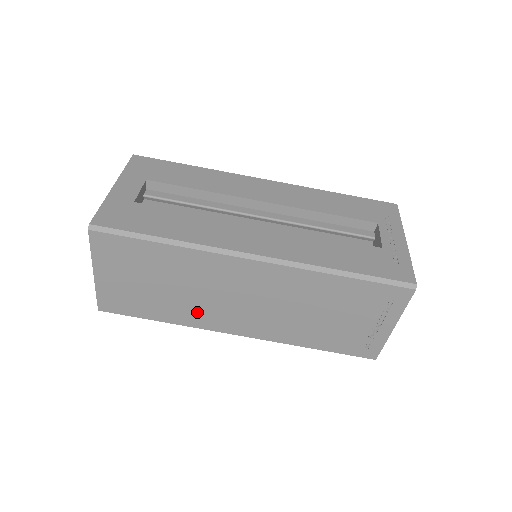
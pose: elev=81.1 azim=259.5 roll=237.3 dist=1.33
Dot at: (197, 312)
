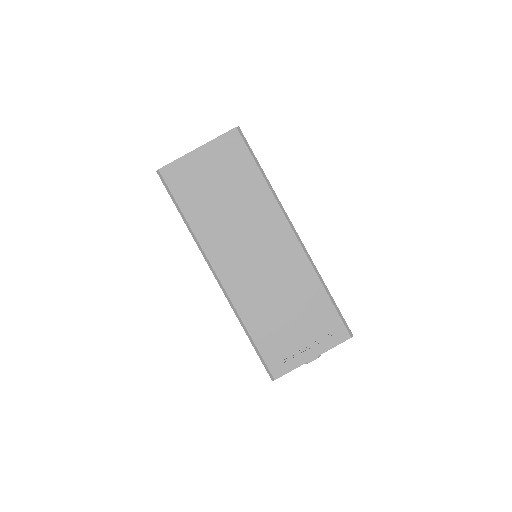
Dot at: (217, 233)
